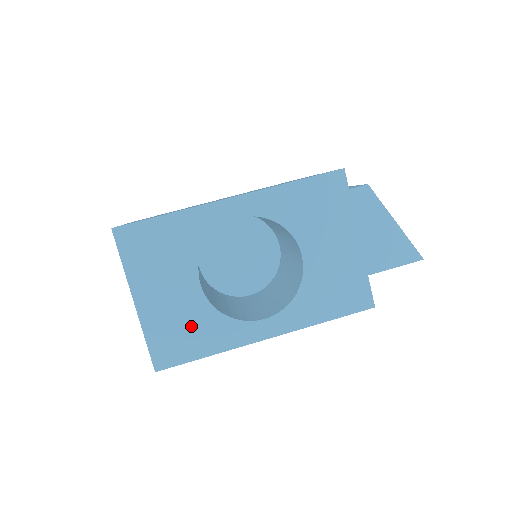
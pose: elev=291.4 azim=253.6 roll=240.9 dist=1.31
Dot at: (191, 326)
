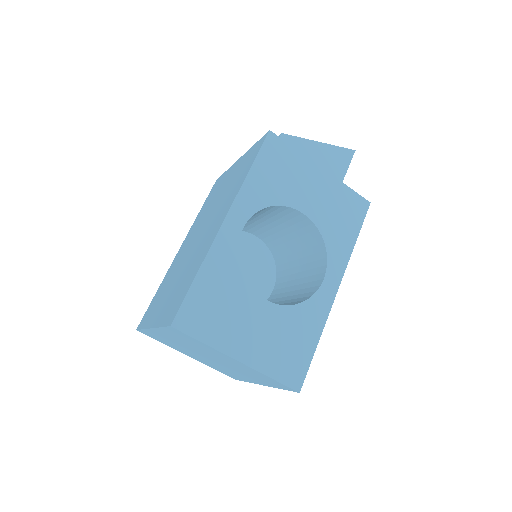
Dot at: (289, 335)
